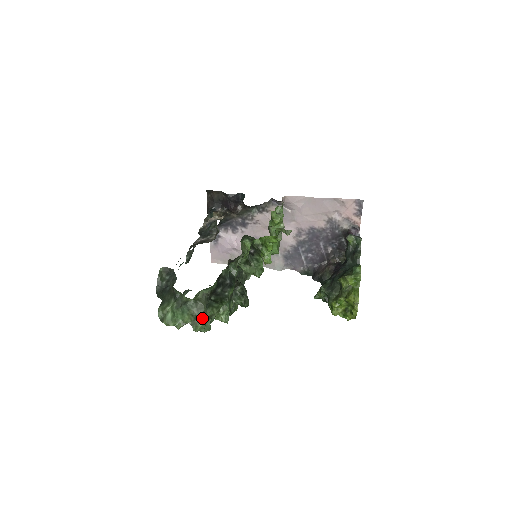
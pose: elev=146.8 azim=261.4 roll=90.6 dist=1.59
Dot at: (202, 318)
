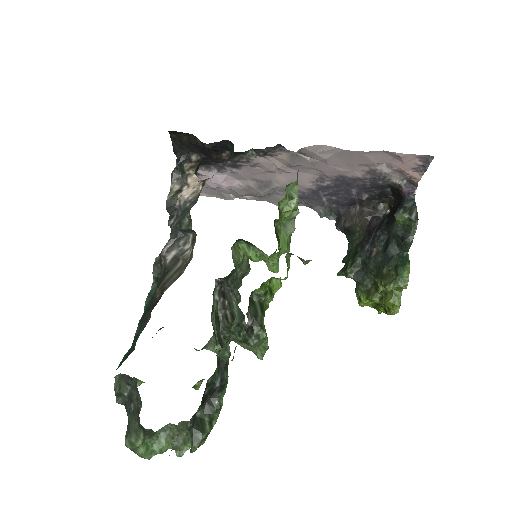
Dot at: (186, 444)
